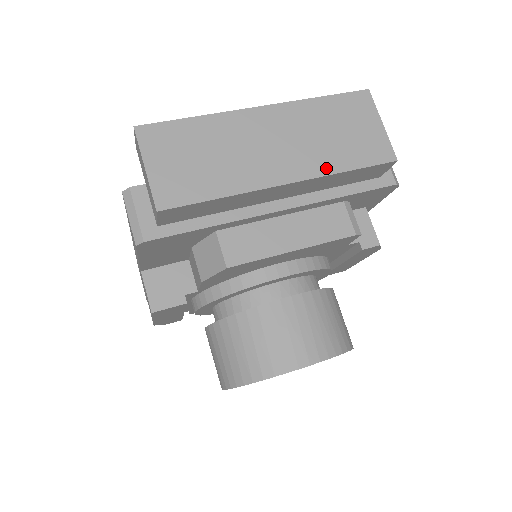
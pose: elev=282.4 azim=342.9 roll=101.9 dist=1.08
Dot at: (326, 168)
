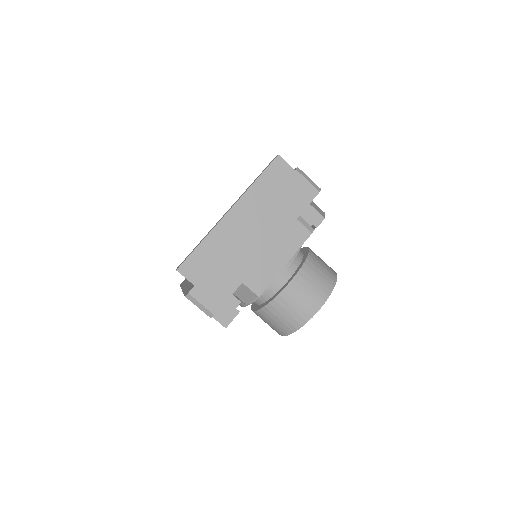
Dot at: (282, 223)
